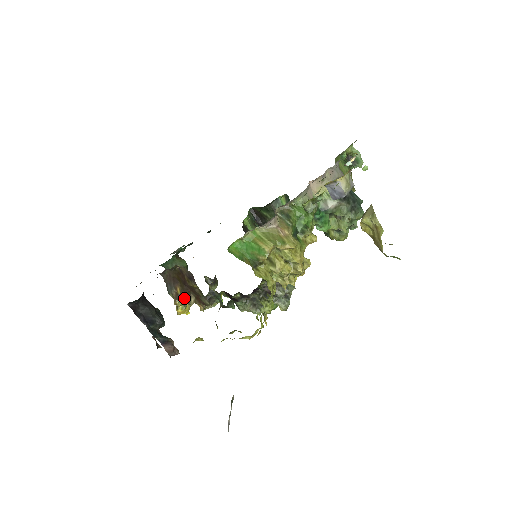
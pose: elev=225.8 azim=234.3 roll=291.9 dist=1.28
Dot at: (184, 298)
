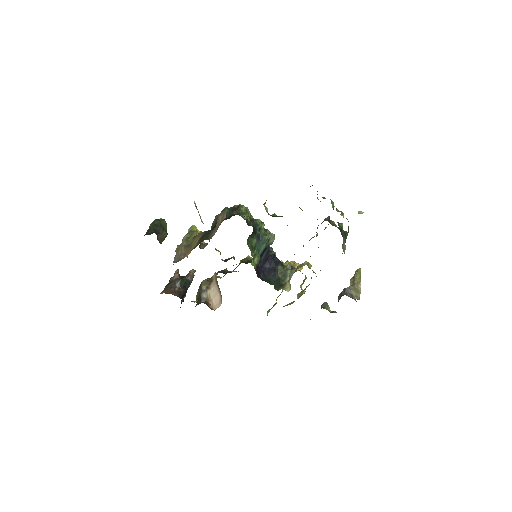
Dot at: occluded
